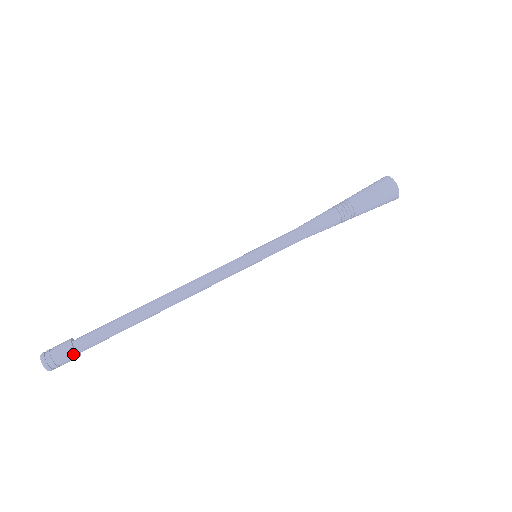
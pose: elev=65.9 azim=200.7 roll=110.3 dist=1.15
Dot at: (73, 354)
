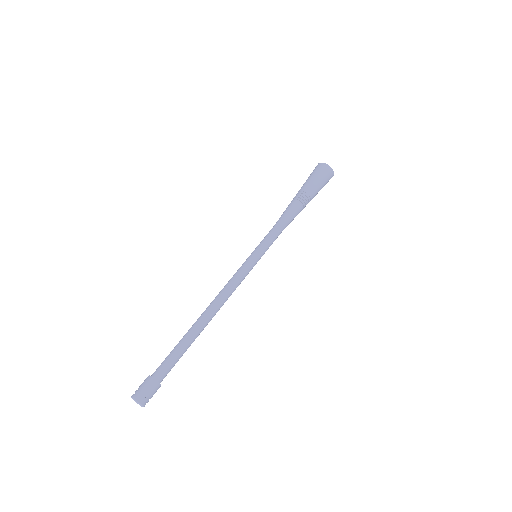
Dot at: (158, 386)
